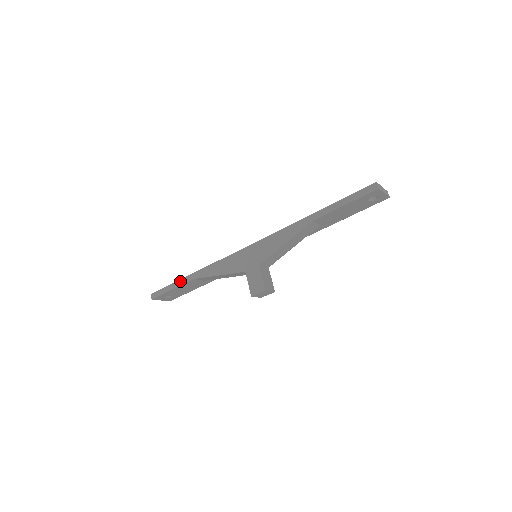
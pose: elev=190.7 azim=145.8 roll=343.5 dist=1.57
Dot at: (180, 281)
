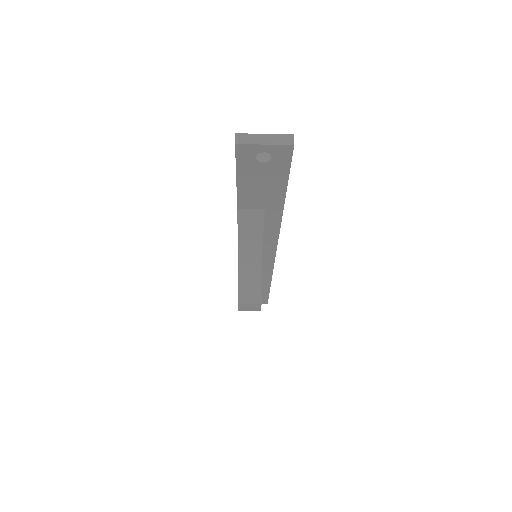
Dot at: occluded
